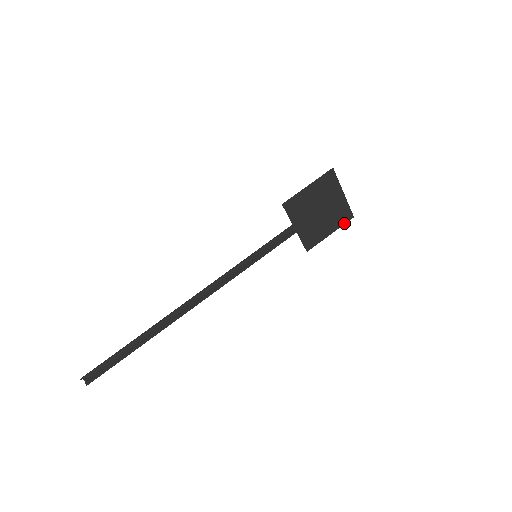
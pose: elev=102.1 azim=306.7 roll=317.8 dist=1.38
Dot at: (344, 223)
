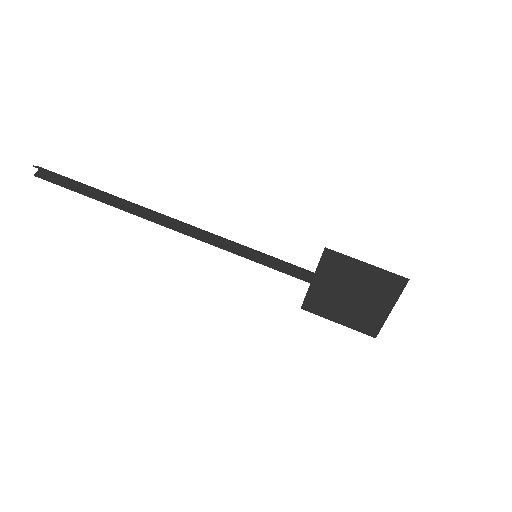
Dot at: (361, 331)
